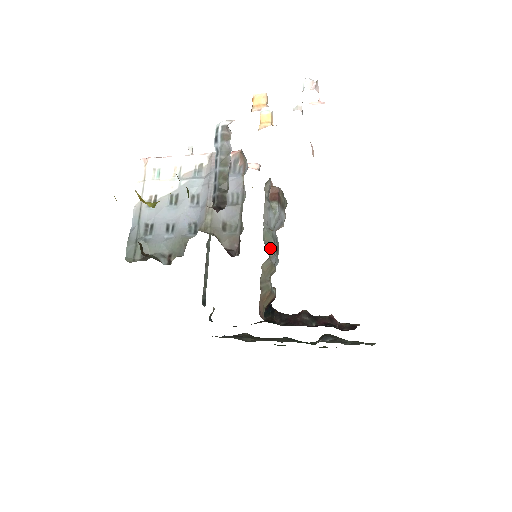
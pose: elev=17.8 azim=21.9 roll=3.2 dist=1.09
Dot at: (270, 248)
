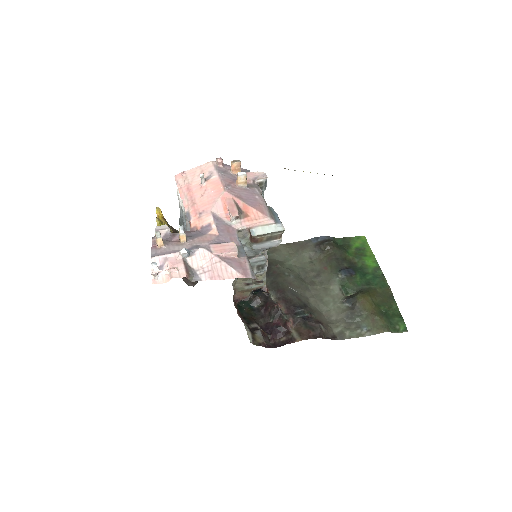
Dot at: occluded
